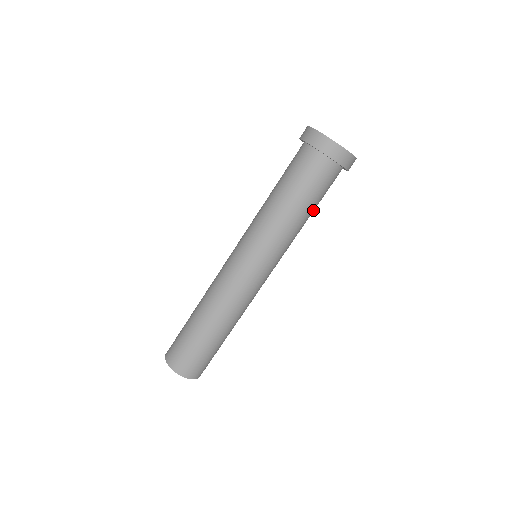
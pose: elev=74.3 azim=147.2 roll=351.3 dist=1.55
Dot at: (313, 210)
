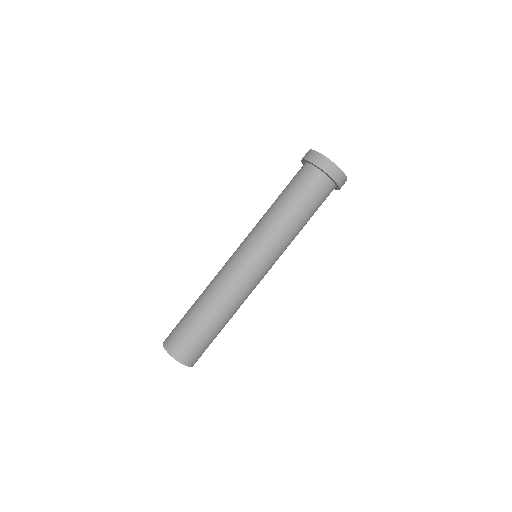
Dot at: occluded
